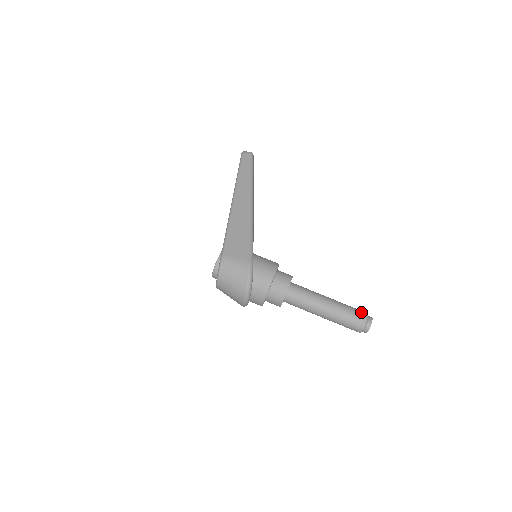
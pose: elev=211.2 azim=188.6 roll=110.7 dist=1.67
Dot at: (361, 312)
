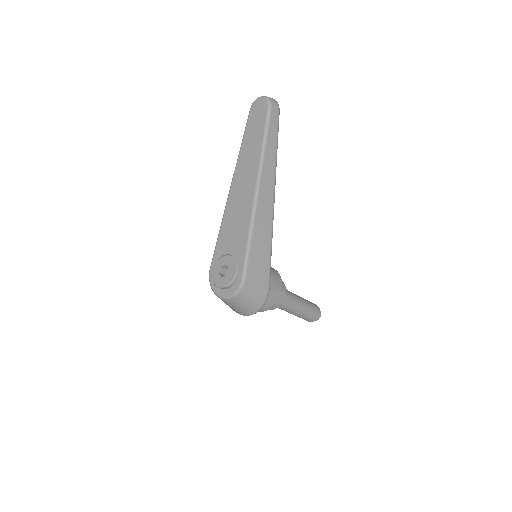
Dot at: (317, 309)
